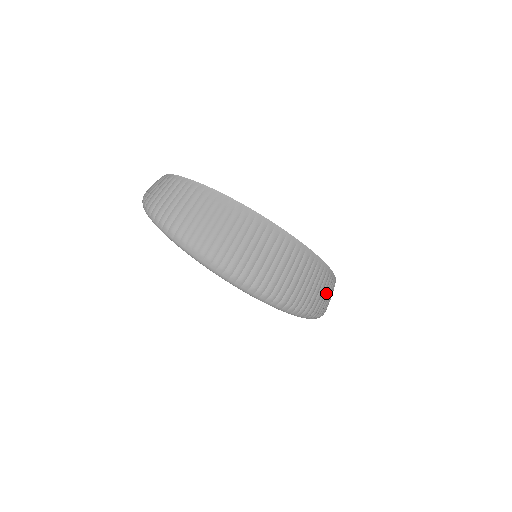
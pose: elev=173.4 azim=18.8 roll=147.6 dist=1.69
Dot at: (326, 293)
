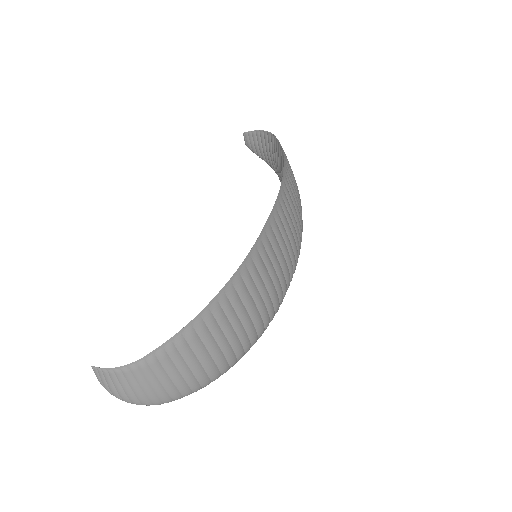
Dot at: occluded
